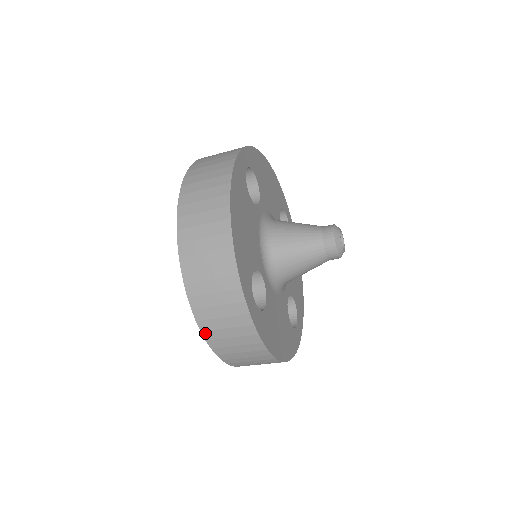
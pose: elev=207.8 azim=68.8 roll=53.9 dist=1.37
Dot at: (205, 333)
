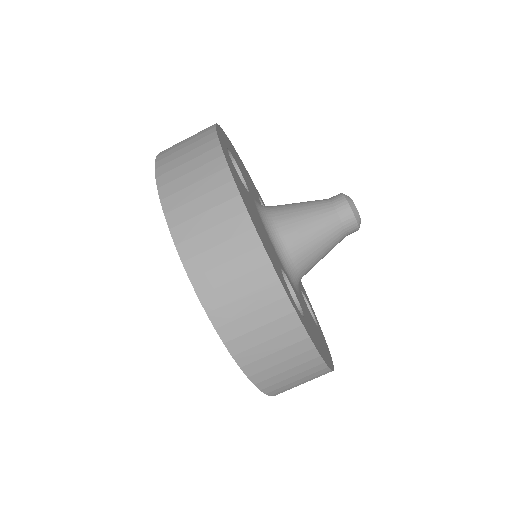
Dot at: (159, 162)
